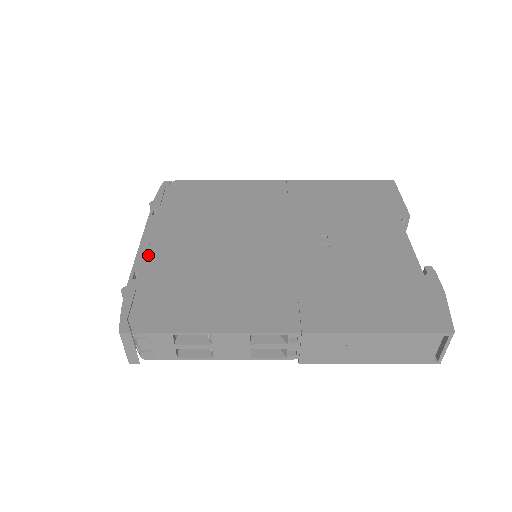
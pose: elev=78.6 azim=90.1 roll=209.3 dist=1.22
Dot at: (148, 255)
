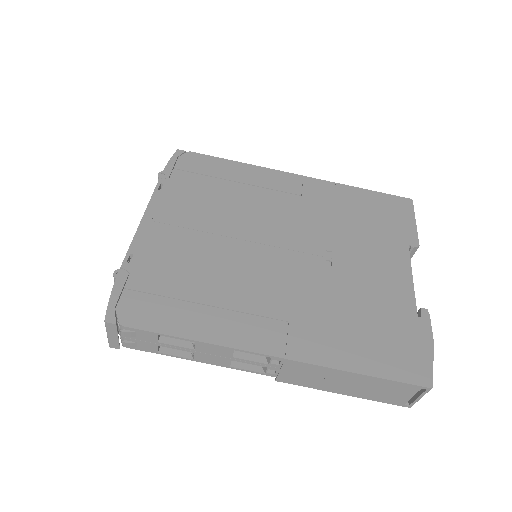
Dot at: (147, 237)
